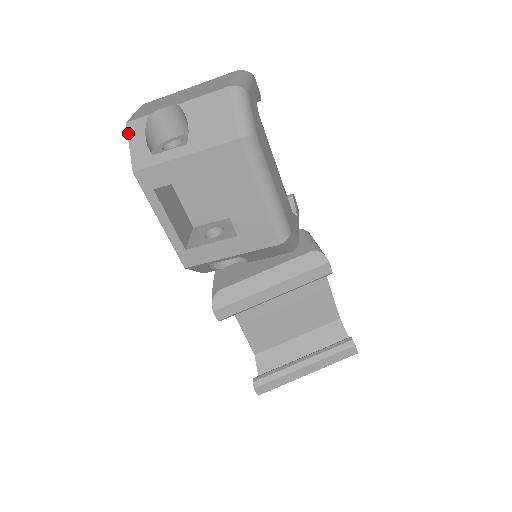
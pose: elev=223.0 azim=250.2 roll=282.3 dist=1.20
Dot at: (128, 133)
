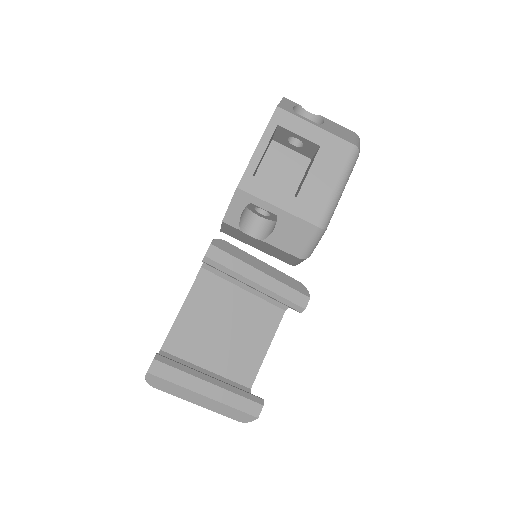
Dot at: (283, 99)
